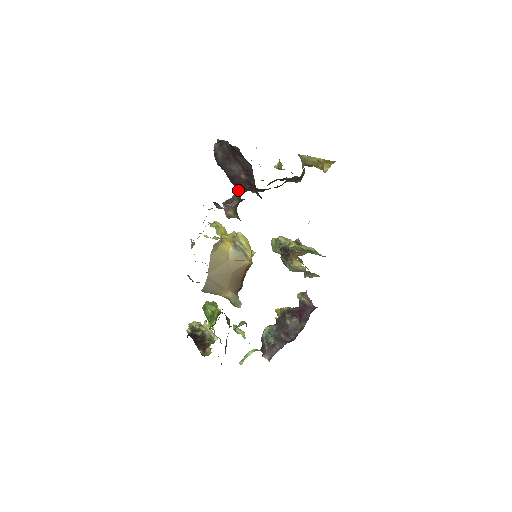
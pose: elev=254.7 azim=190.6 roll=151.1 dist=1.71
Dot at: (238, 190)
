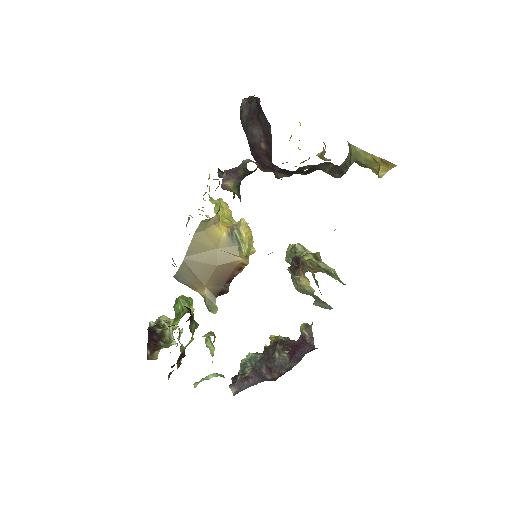
Dot at: (259, 167)
